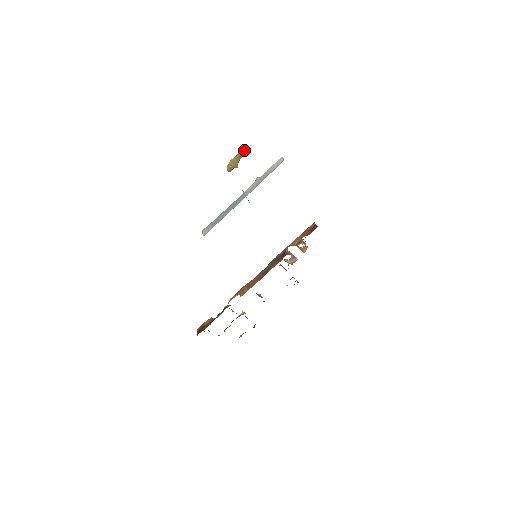
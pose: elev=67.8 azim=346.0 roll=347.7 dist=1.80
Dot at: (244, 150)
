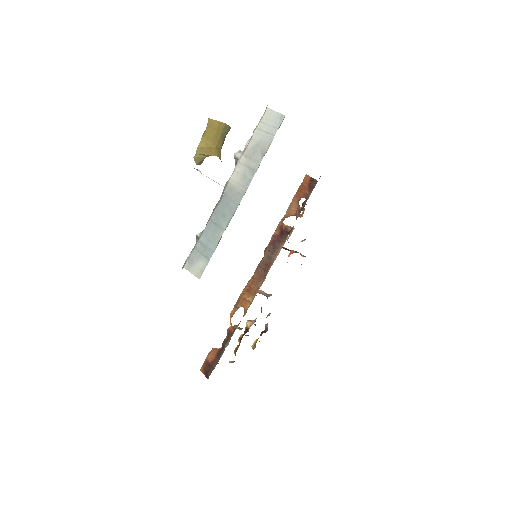
Dot at: (218, 123)
